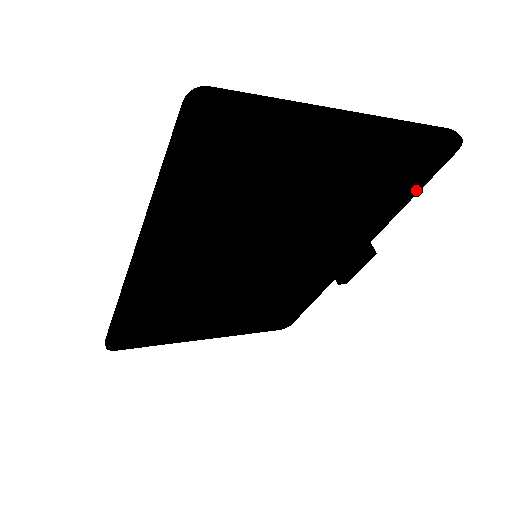
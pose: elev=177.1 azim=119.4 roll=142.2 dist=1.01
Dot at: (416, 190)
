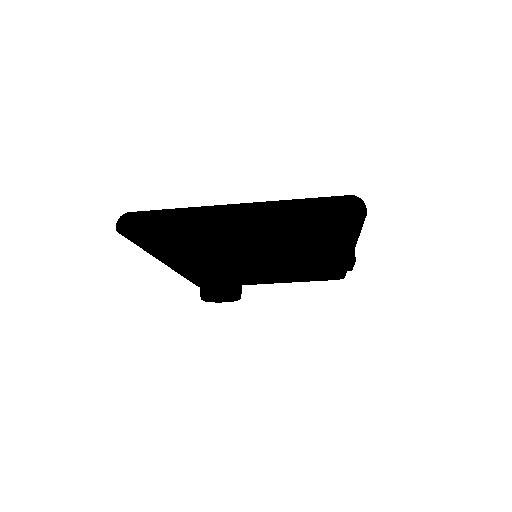
Dot at: (357, 229)
